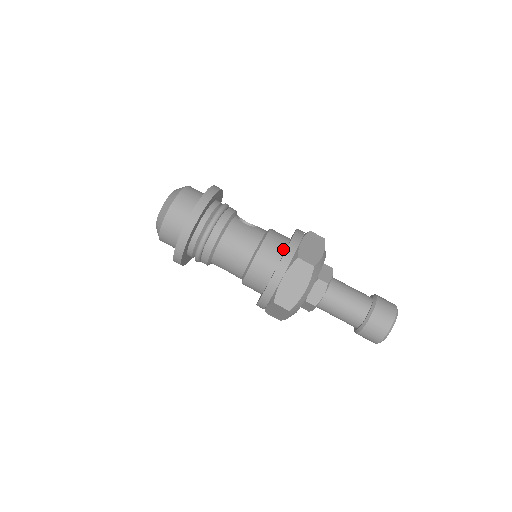
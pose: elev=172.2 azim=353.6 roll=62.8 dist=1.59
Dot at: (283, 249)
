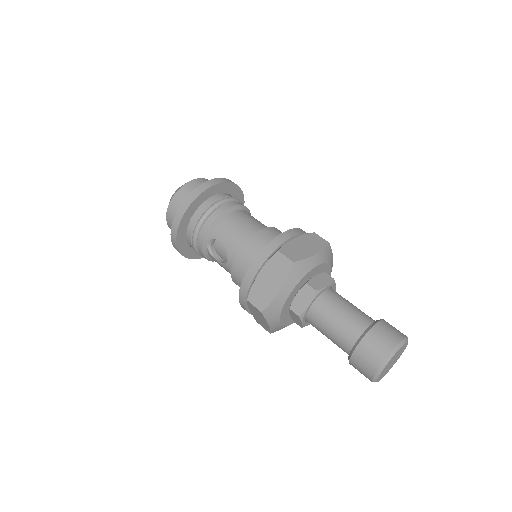
Dot at: occluded
